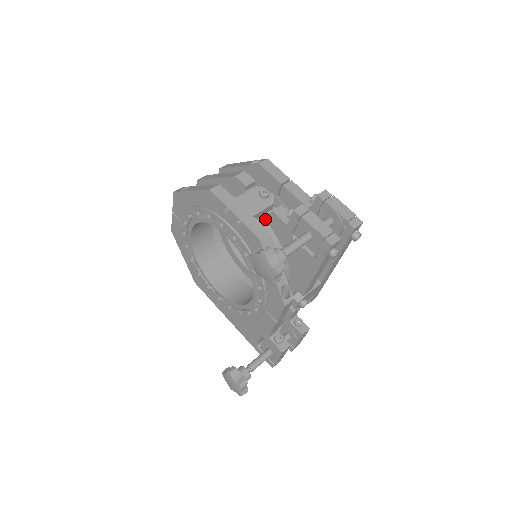
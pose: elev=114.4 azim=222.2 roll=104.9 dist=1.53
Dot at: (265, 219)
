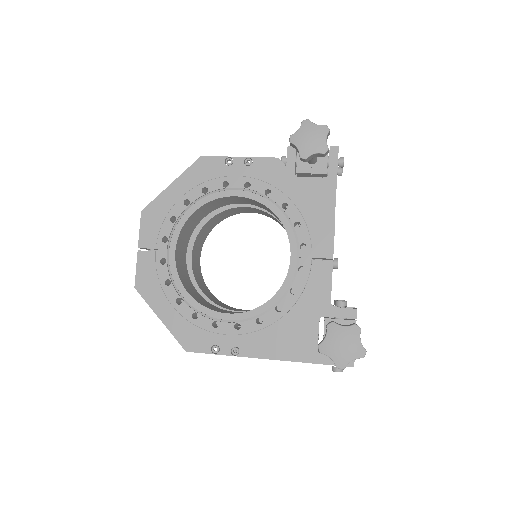
Dot at: occluded
